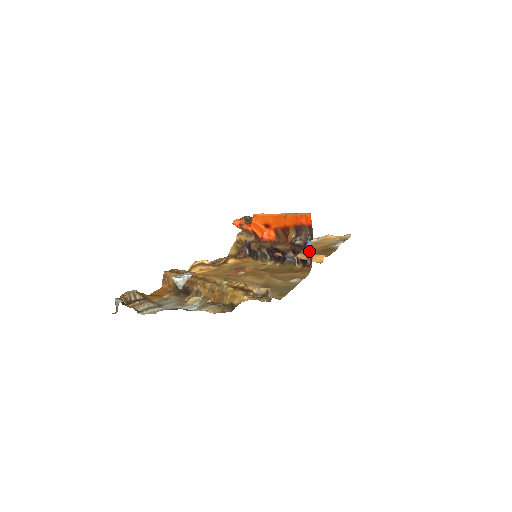
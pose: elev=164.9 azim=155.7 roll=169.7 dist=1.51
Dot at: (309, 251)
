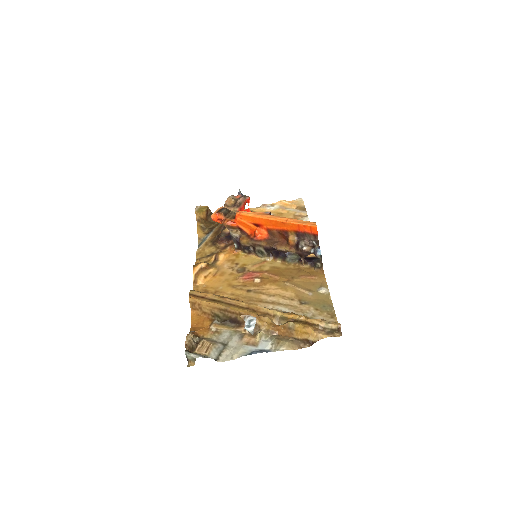
Dot at: (320, 258)
